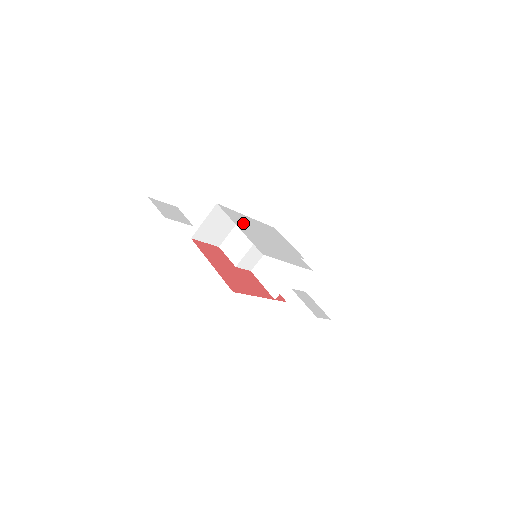
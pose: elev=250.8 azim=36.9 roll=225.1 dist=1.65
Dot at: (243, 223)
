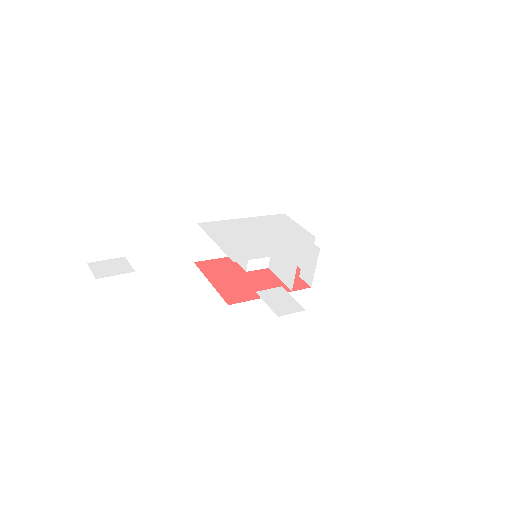
Dot at: (226, 231)
